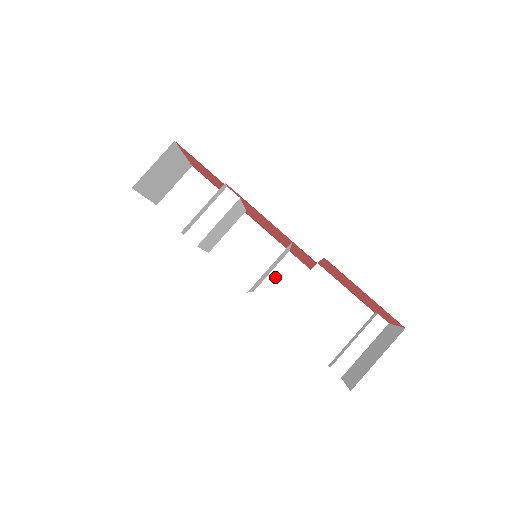
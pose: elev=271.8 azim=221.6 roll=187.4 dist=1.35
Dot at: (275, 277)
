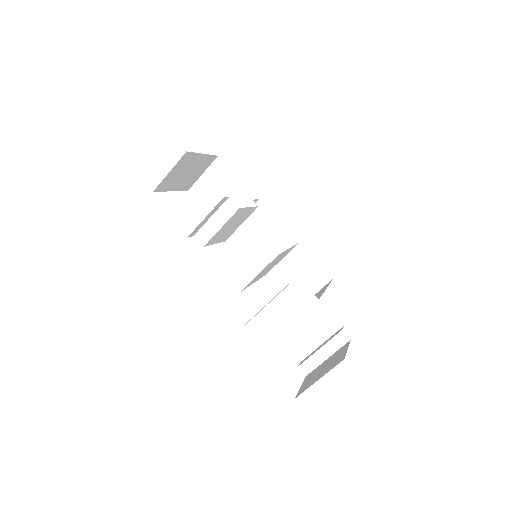
Dot at: (286, 264)
